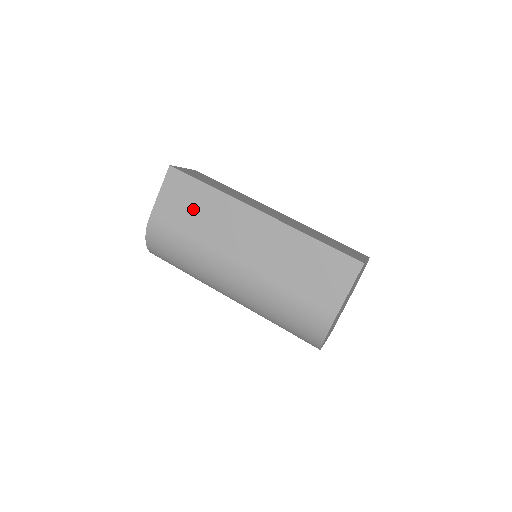
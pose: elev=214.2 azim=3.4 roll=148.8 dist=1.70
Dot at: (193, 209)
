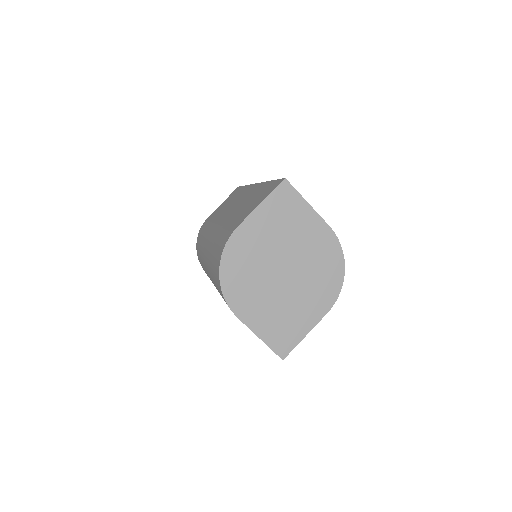
Dot at: (227, 203)
